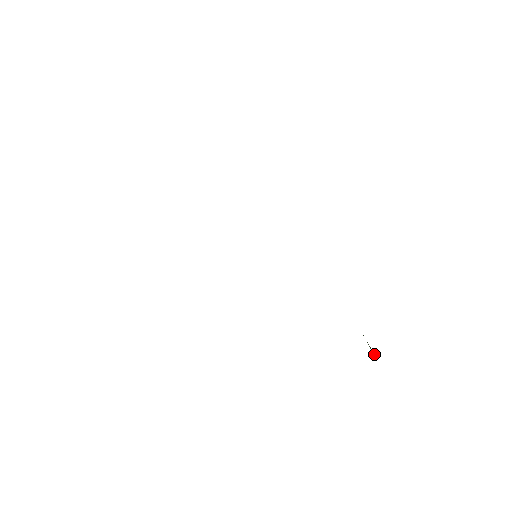
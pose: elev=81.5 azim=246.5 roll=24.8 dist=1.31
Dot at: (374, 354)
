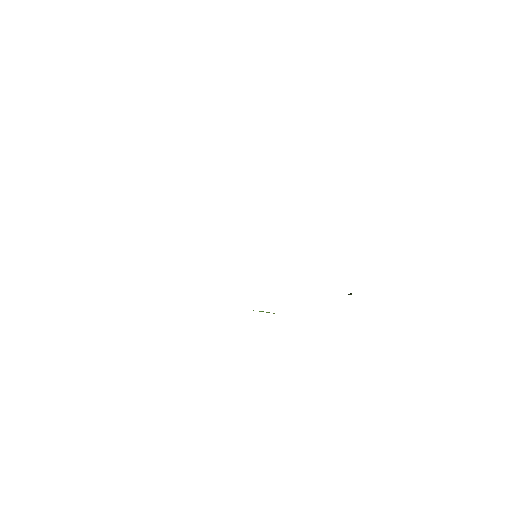
Dot at: occluded
